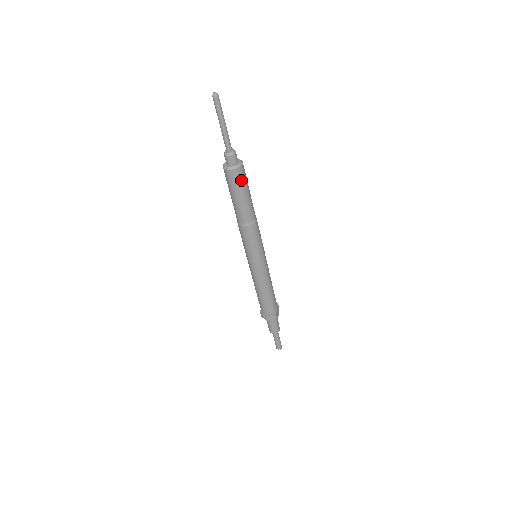
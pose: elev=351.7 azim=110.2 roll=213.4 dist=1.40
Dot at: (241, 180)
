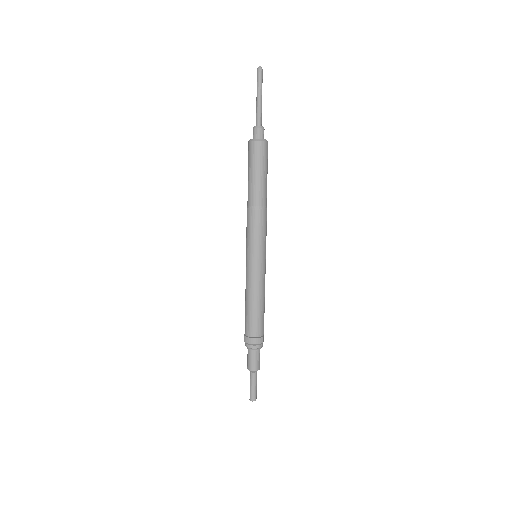
Dot at: (265, 156)
